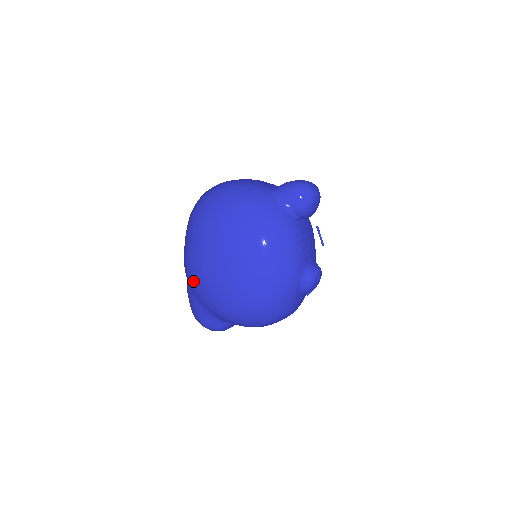
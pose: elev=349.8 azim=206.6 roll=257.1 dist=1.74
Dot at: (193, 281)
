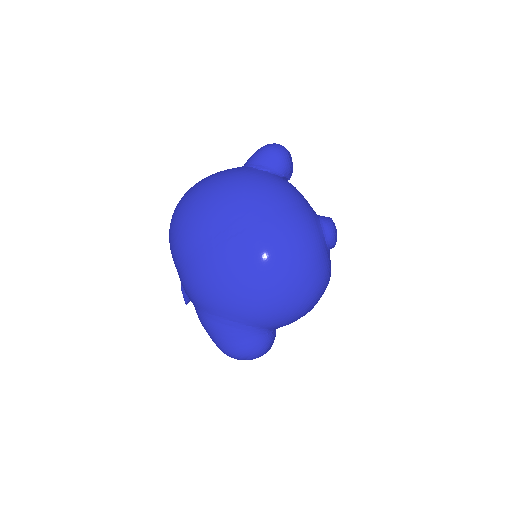
Dot at: (212, 297)
